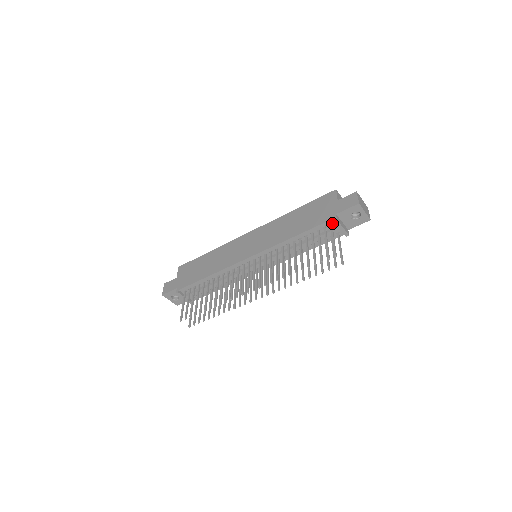
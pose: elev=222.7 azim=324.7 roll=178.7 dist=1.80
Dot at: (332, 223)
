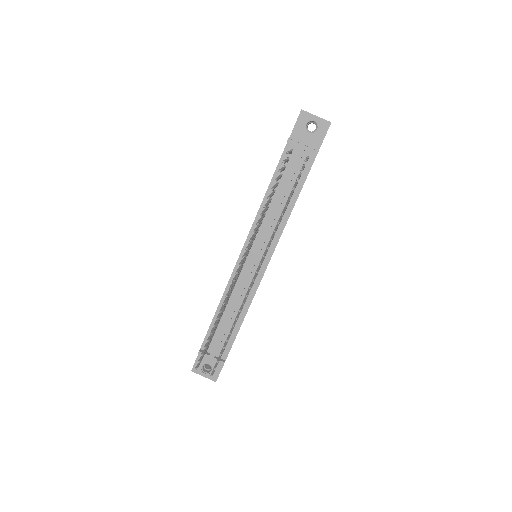
Dot at: (292, 151)
